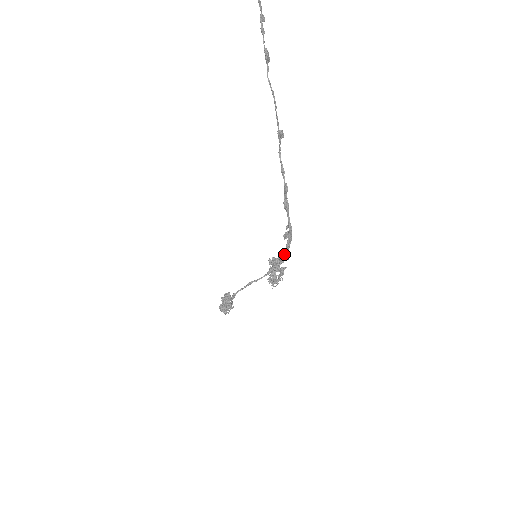
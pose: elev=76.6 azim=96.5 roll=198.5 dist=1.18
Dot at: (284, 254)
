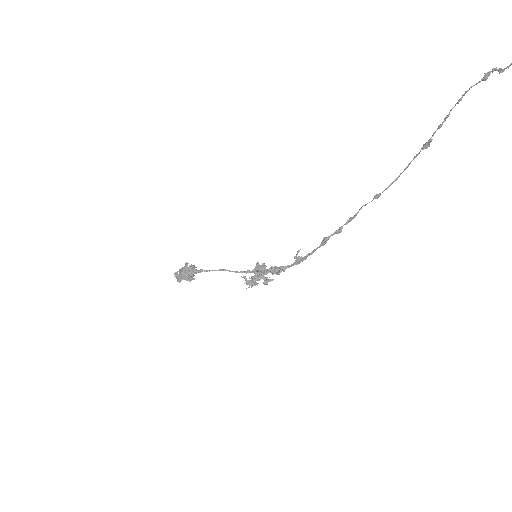
Dot at: (282, 270)
